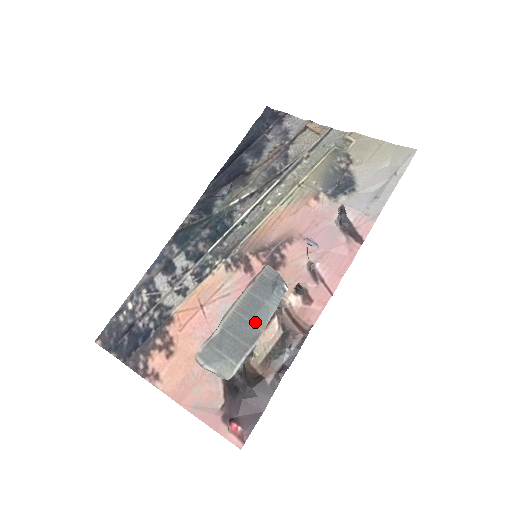
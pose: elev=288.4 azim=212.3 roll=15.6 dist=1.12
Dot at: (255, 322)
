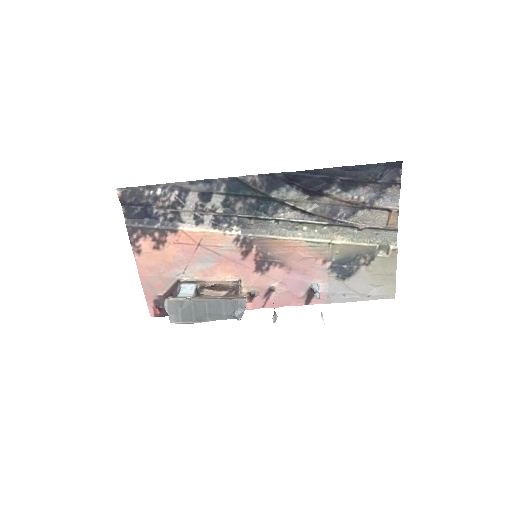
Dot at: (209, 315)
